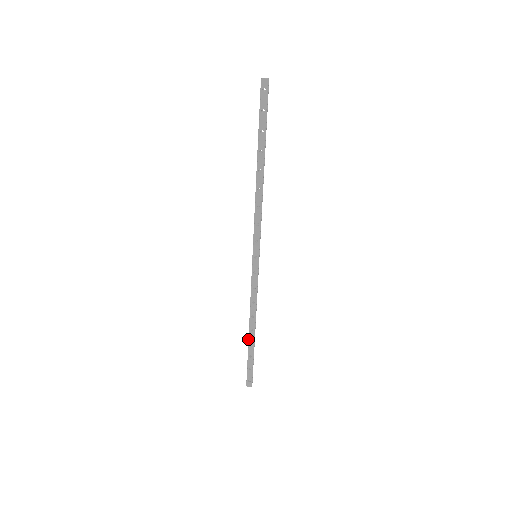
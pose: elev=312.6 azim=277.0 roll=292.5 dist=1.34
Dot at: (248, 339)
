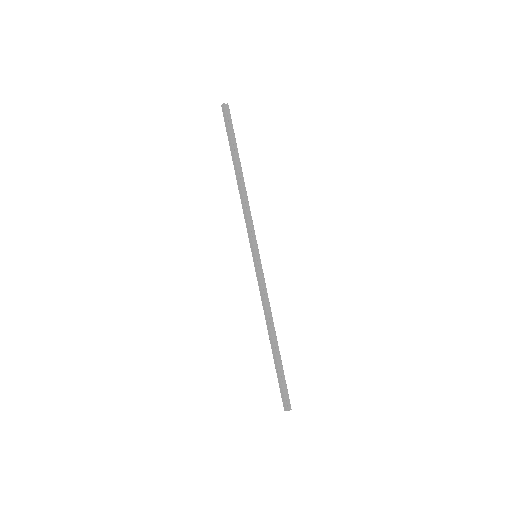
Dot at: occluded
